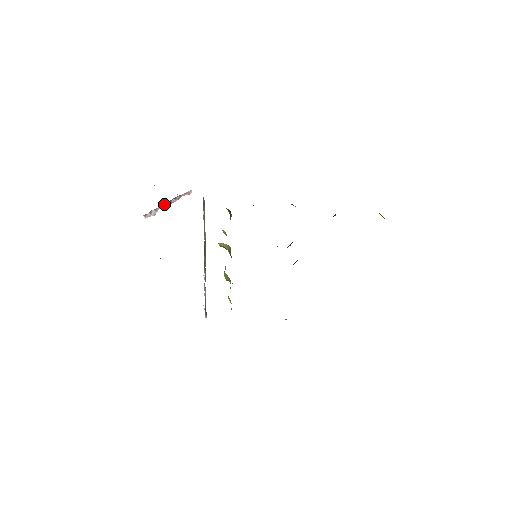
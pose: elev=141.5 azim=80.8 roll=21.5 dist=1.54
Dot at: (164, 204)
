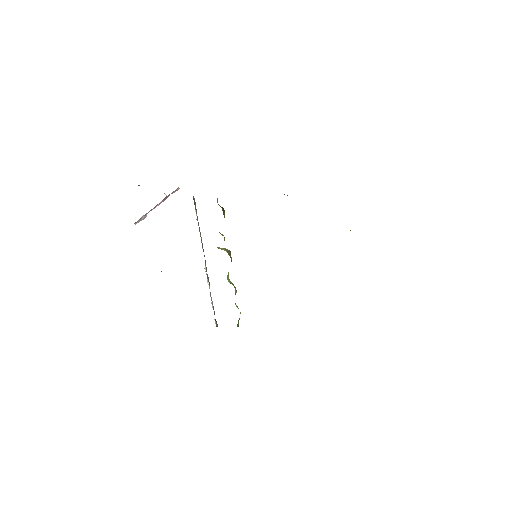
Dot at: occluded
